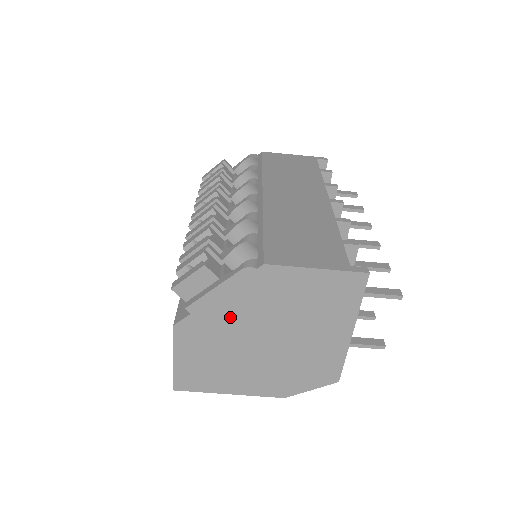
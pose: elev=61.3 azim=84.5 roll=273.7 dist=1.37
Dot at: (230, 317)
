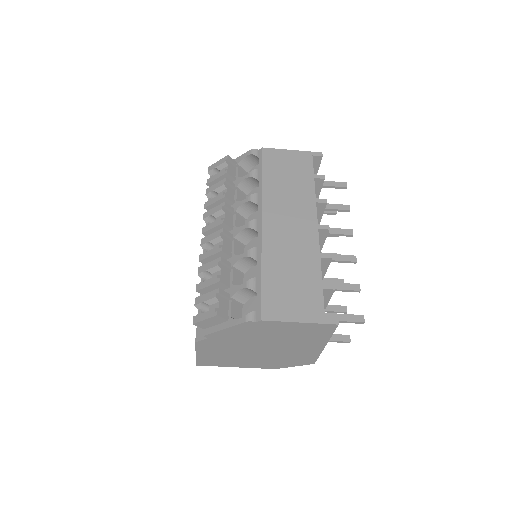
Dot at: (236, 340)
